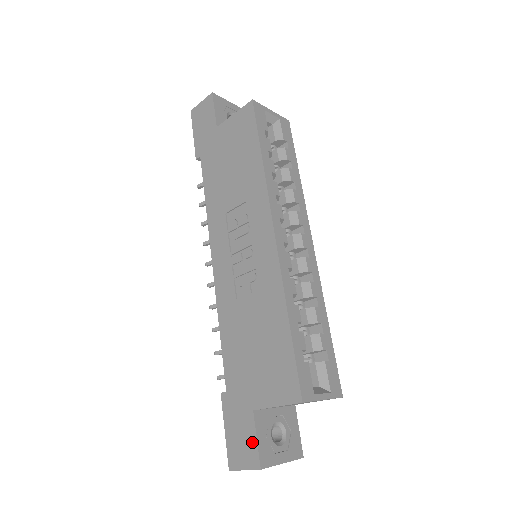
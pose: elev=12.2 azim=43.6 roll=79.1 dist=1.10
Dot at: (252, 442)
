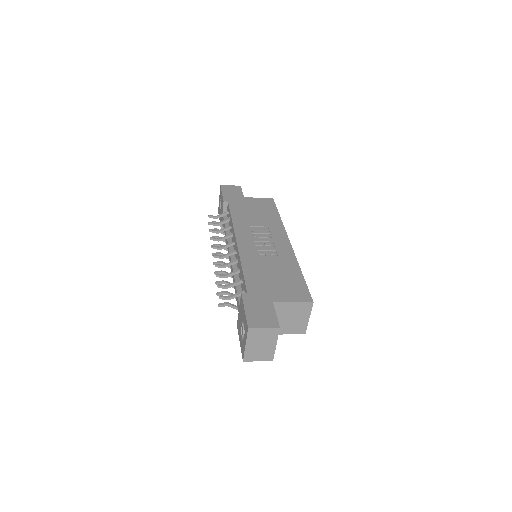
Dot at: (272, 315)
